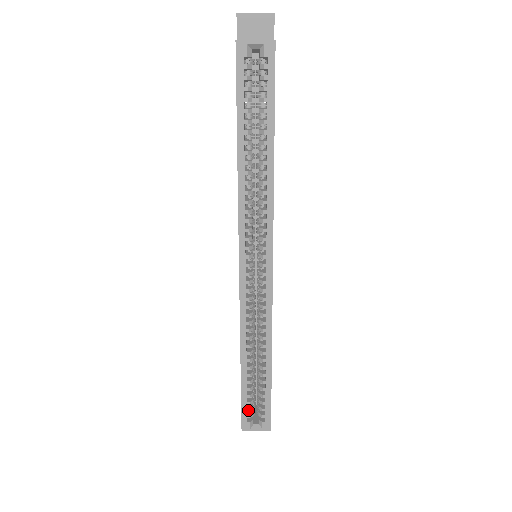
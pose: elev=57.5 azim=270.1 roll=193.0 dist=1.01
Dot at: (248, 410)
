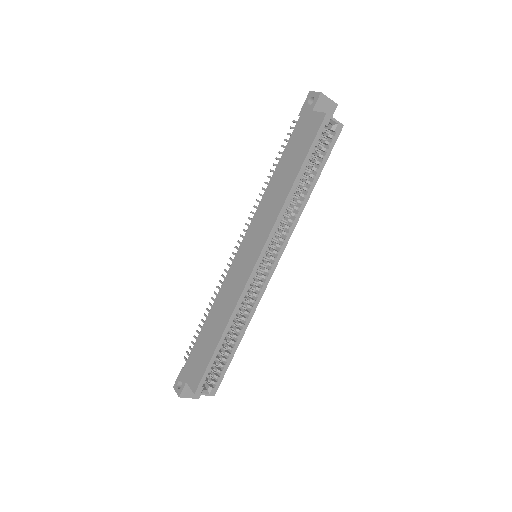
Dot at: (208, 376)
